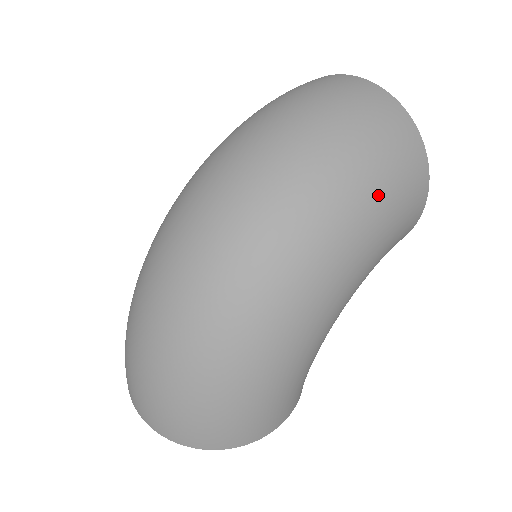
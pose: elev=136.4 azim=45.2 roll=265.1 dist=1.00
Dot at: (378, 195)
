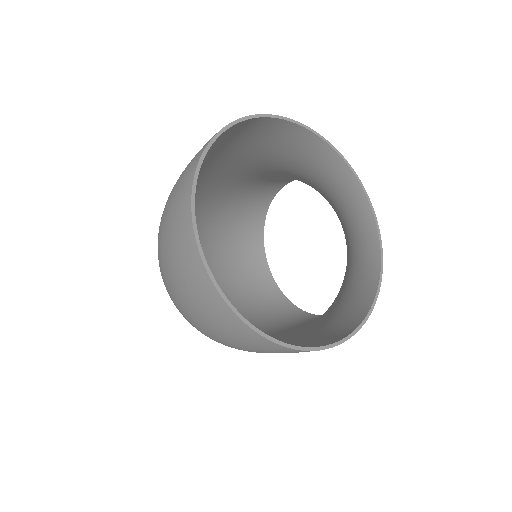
Dot at: (241, 349)
